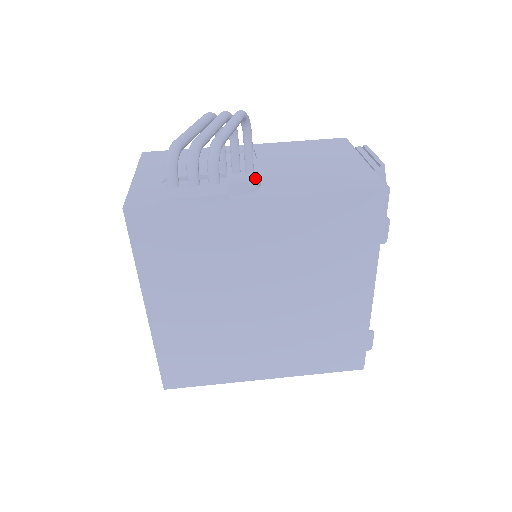
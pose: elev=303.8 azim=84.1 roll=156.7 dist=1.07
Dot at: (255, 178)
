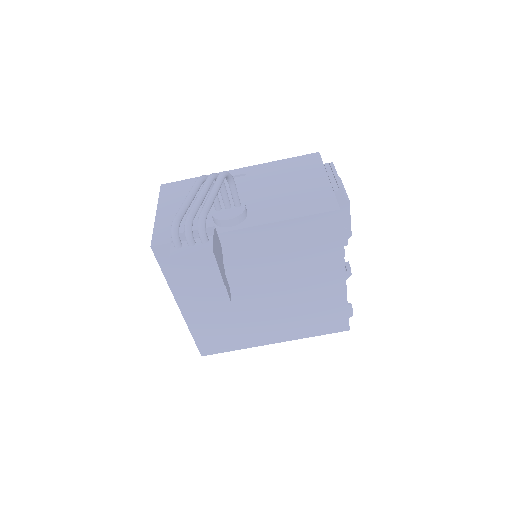
Dot at: (241, 213)
